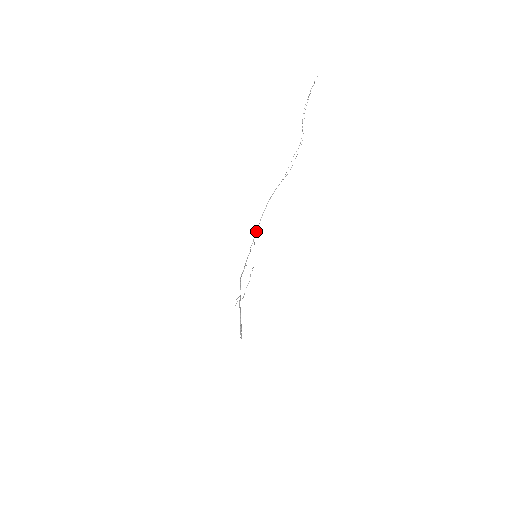
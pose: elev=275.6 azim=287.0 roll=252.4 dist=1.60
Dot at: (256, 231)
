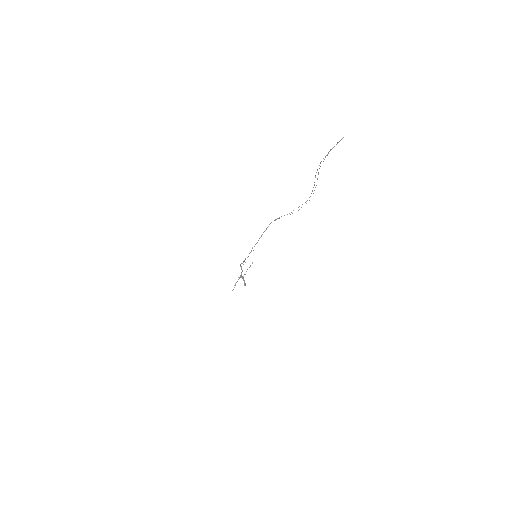
Dot at: occluded
